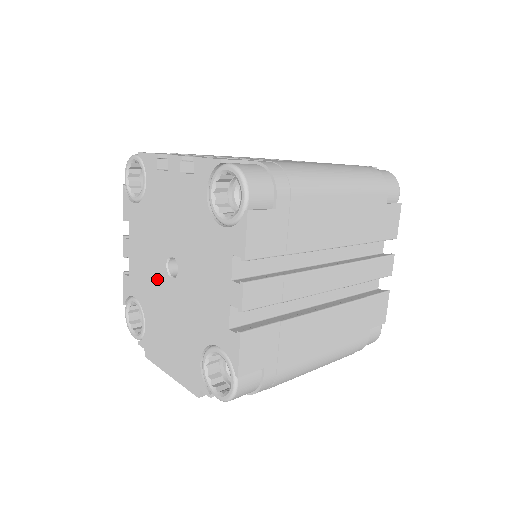
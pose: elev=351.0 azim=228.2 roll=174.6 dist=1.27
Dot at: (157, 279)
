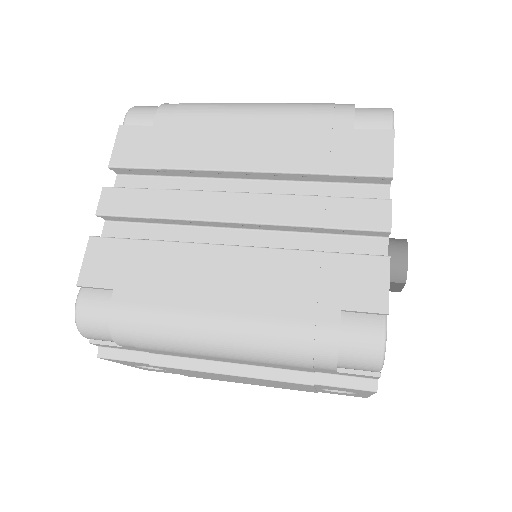
Dot at: occluded
